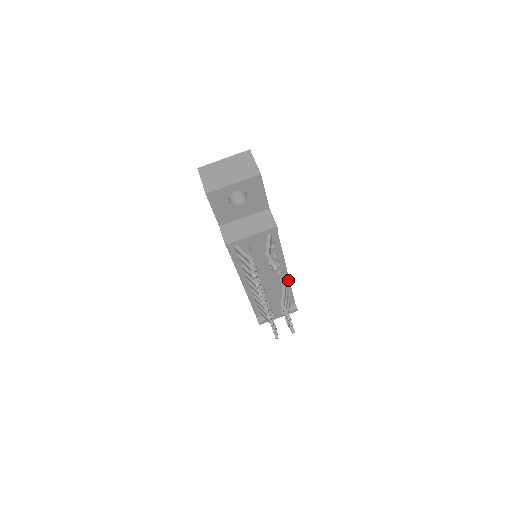
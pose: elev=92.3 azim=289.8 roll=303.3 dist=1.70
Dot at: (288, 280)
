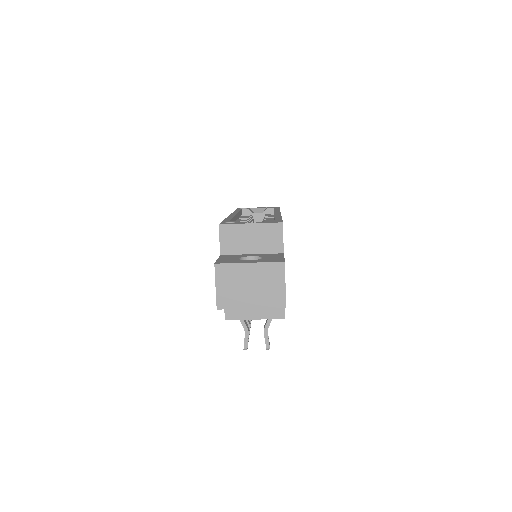
Dot at: occluded
